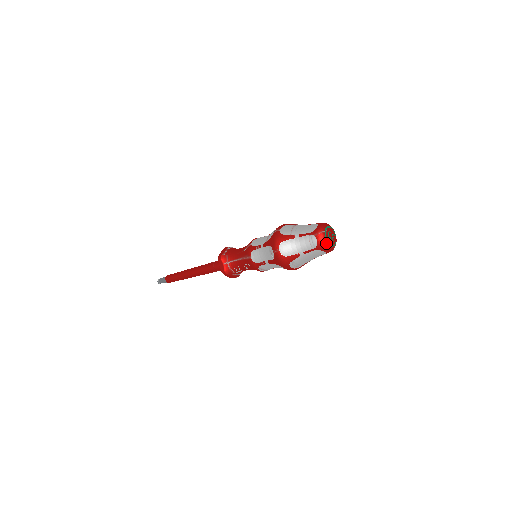
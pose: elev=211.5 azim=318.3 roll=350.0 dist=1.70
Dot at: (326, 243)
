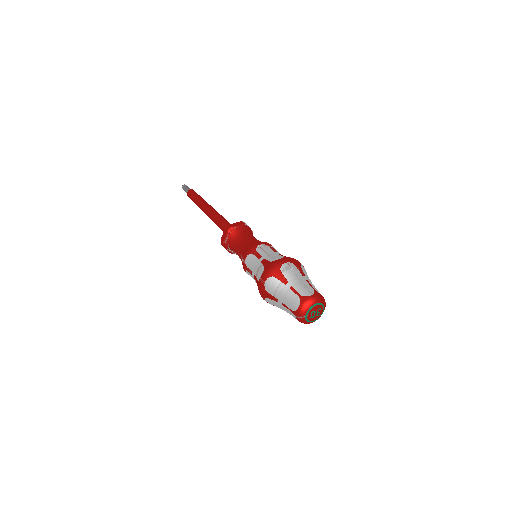
Dot at: (308, 323)
